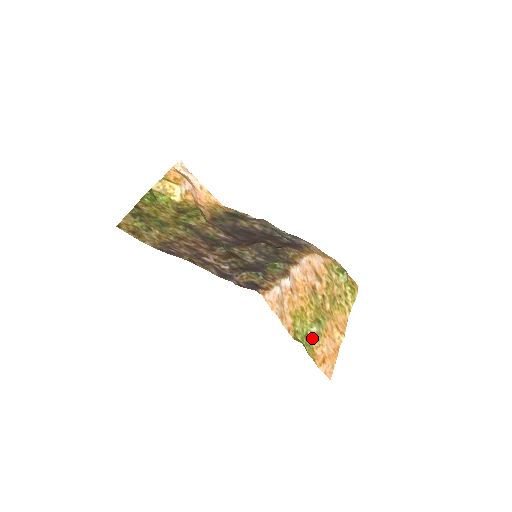
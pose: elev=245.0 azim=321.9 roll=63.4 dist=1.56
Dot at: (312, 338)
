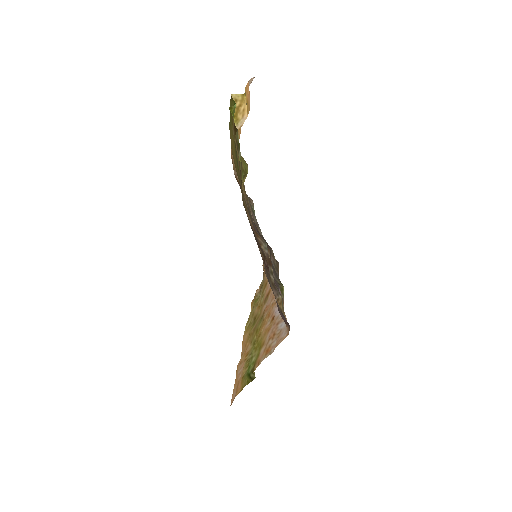
Dot at: occluded
